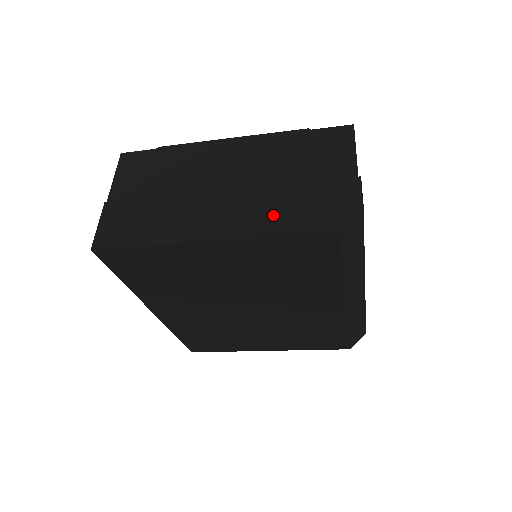
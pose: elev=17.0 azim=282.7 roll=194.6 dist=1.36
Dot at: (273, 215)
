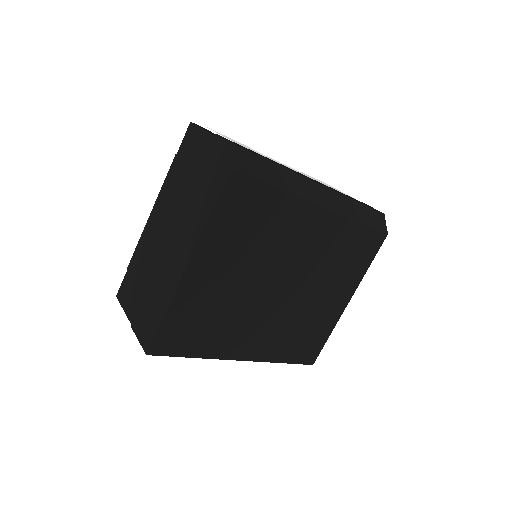
Dot at: (200, 210)
